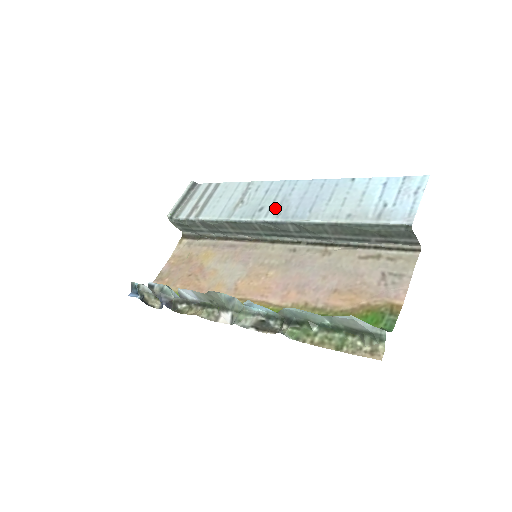
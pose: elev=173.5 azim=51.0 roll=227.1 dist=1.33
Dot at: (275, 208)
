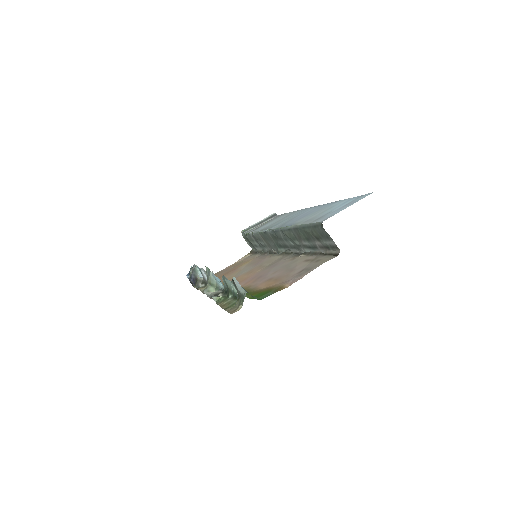
Dot at: (285, 222)
